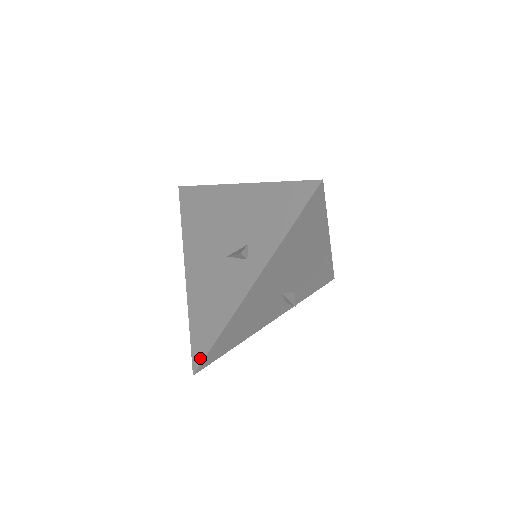
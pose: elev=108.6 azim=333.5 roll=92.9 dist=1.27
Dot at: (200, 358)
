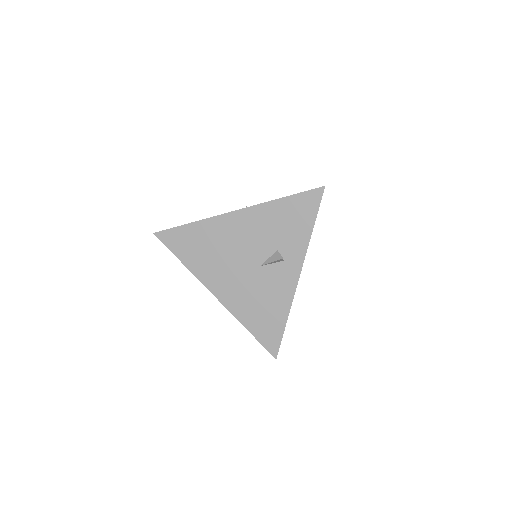
Dot at: (276, 345)
